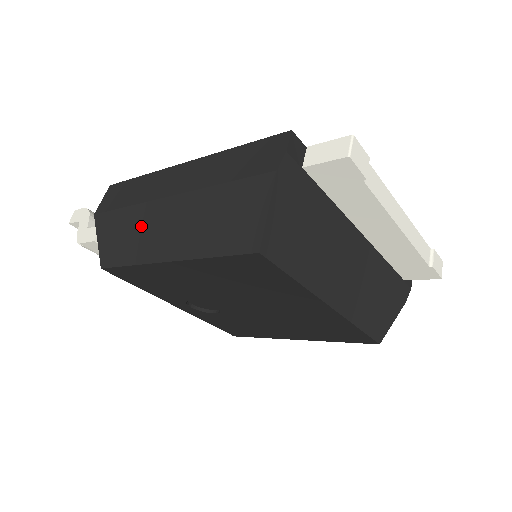
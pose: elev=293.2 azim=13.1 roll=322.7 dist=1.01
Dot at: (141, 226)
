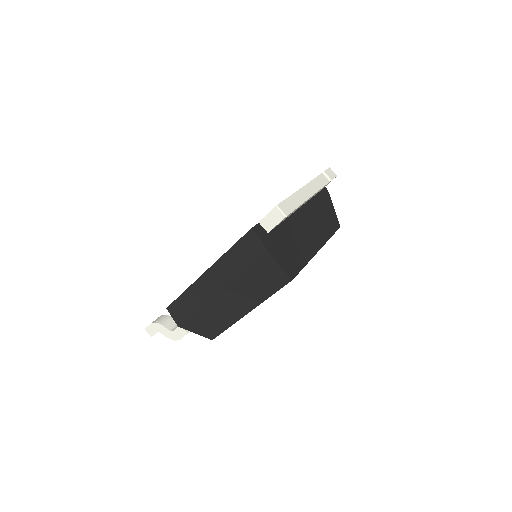
Dot at: (216, 312)
